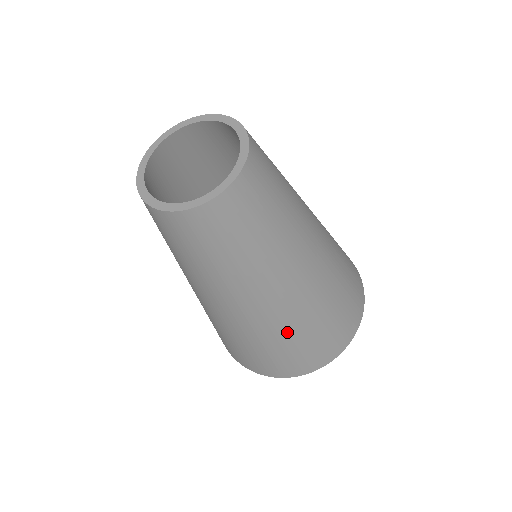
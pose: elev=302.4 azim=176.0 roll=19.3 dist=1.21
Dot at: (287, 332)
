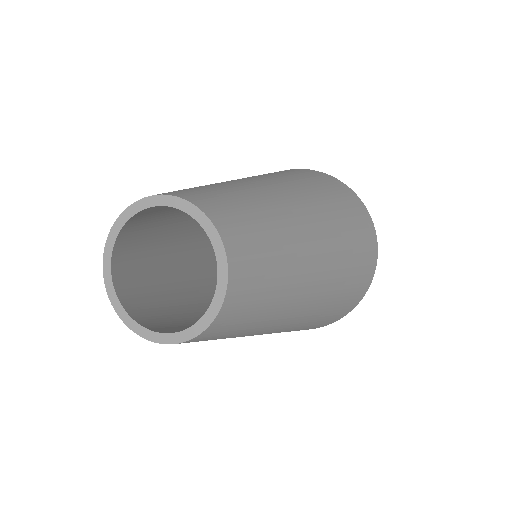
Dot at: (317, 317)
